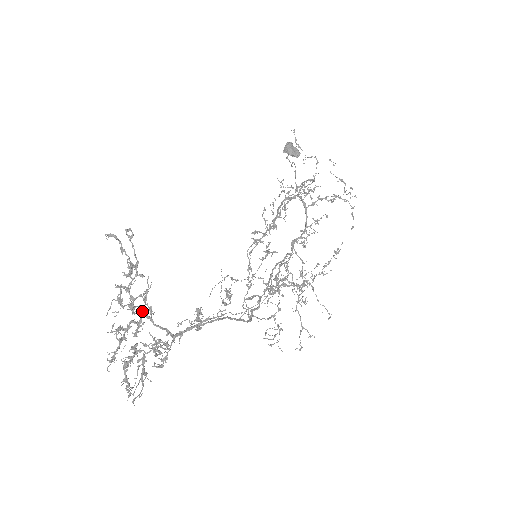
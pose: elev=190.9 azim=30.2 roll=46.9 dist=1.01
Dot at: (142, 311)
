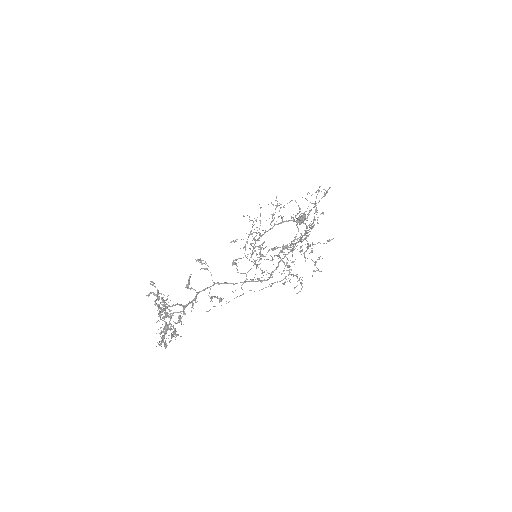
Dot at: occluded
